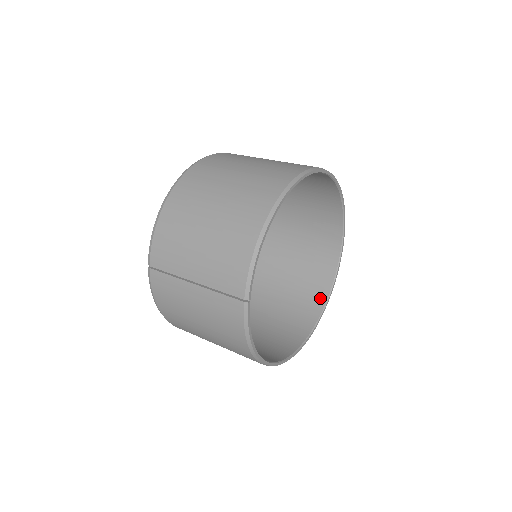
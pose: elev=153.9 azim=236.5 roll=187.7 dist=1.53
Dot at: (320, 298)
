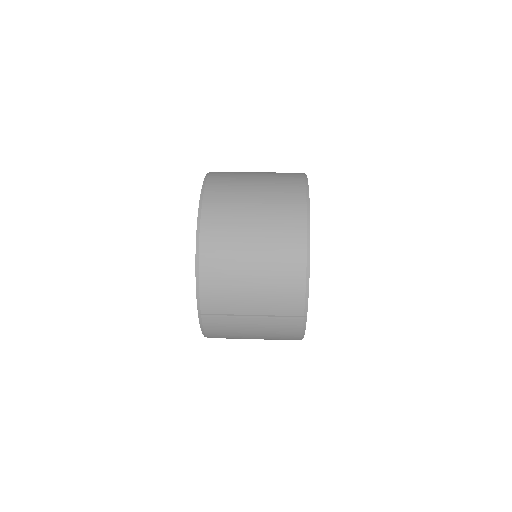
Dot at: occluded
